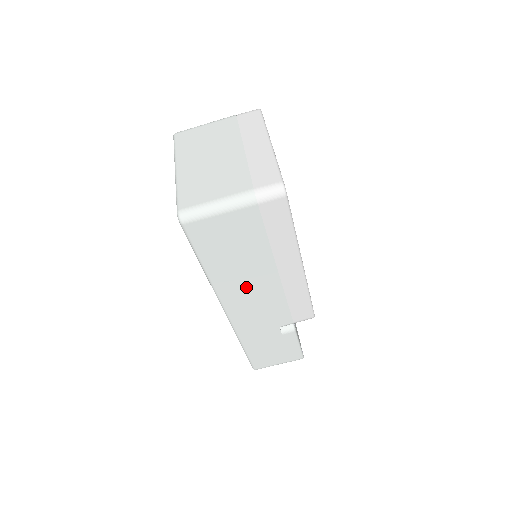
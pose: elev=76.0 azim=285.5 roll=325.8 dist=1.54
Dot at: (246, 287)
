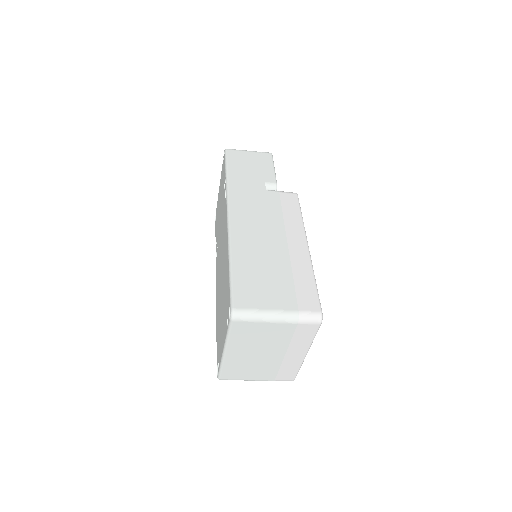
Dot at: occluded
